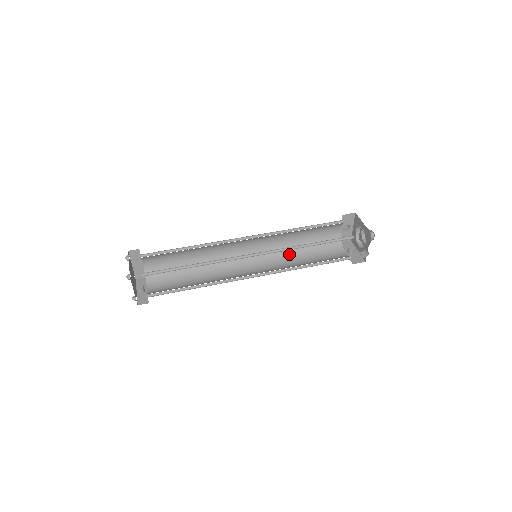
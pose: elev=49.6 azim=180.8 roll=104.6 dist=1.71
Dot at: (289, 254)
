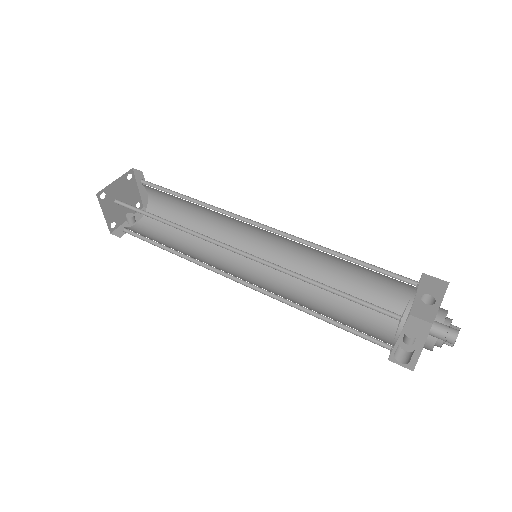
Dot at: occluded
